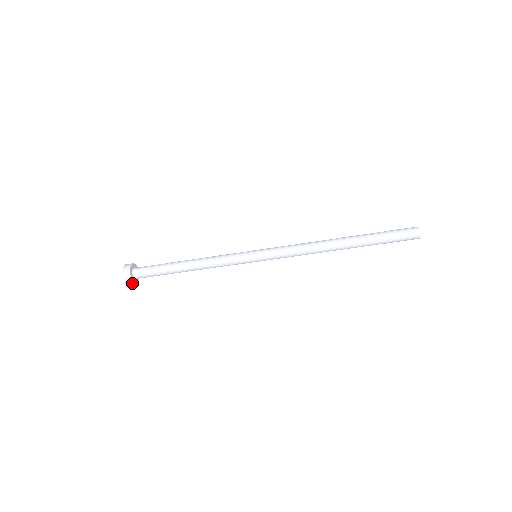
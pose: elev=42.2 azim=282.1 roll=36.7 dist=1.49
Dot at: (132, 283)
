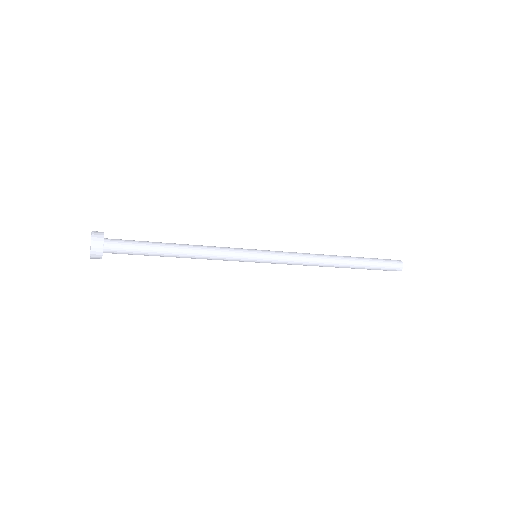
Dot at: occluded
